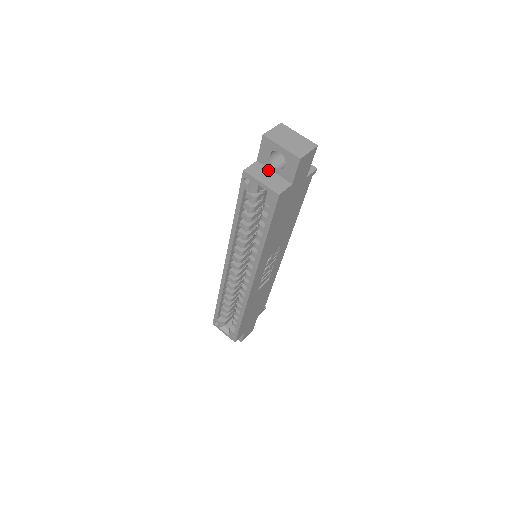
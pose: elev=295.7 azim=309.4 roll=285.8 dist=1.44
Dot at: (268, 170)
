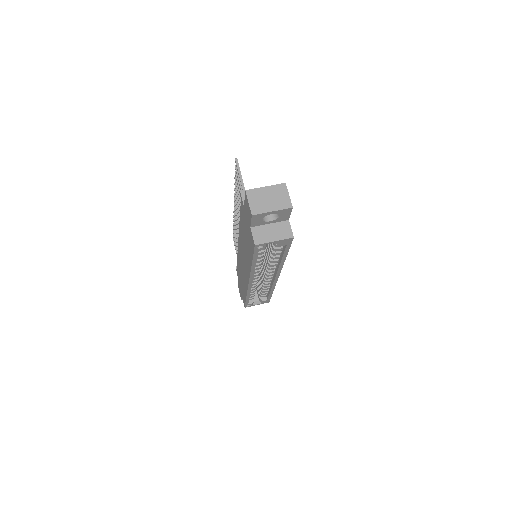
Dot at: (265, 227)
